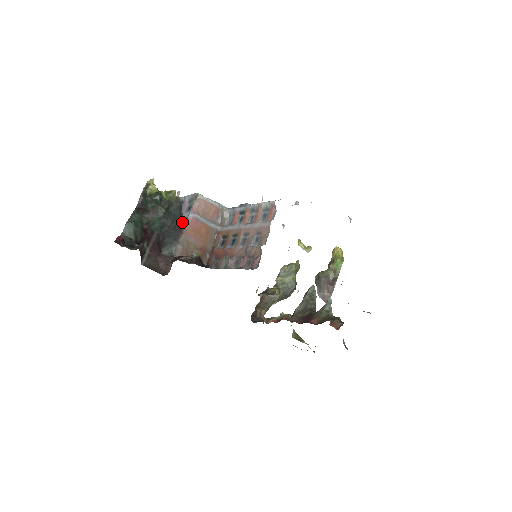
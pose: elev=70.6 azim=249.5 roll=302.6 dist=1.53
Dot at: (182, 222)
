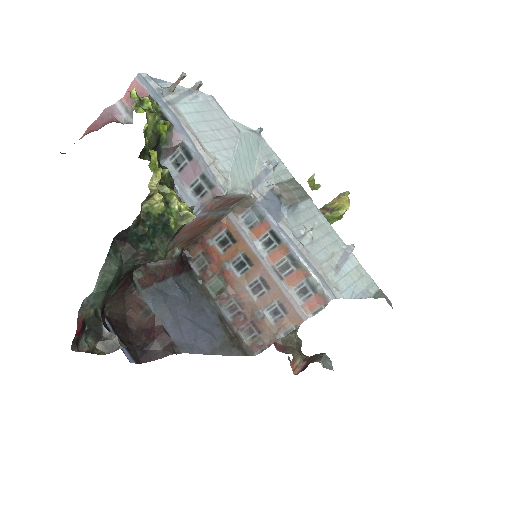
Dot at: occluded
